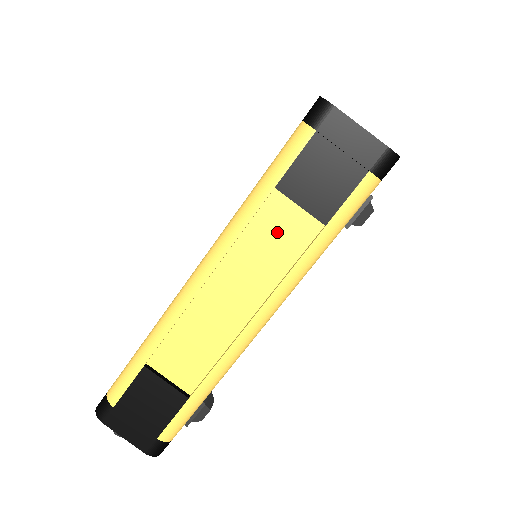
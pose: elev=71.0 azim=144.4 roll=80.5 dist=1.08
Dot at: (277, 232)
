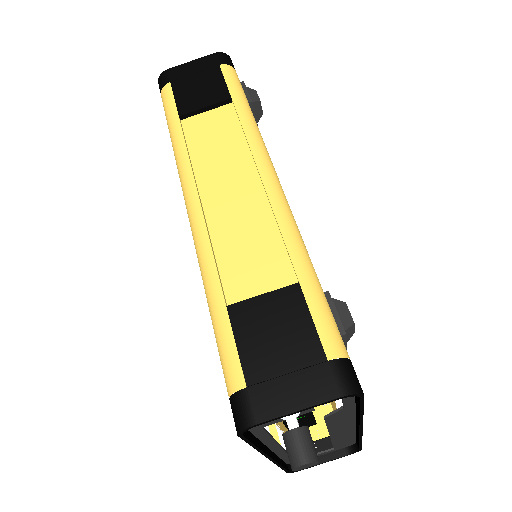
Dot at: (210, 132)
